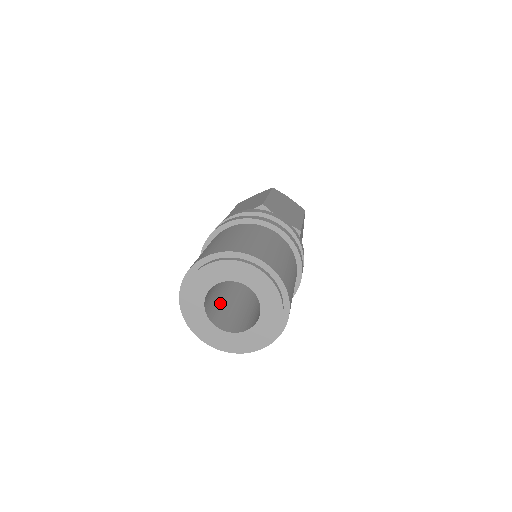
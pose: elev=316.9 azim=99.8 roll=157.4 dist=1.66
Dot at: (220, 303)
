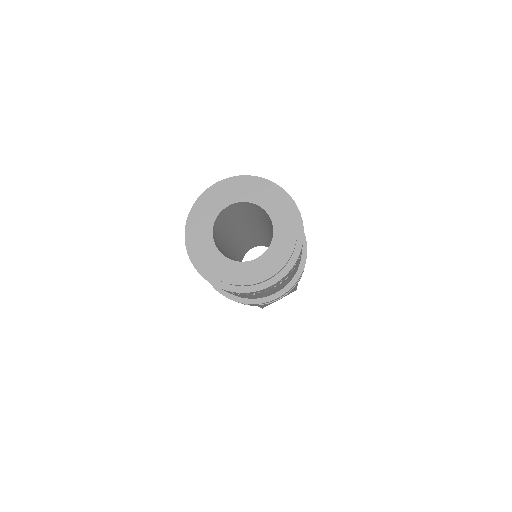
Dot at: occluded
